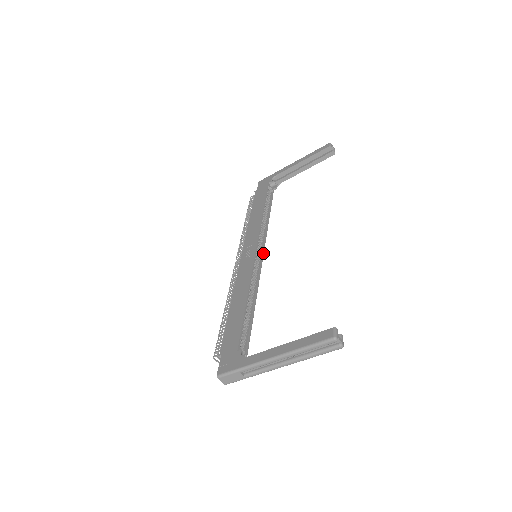
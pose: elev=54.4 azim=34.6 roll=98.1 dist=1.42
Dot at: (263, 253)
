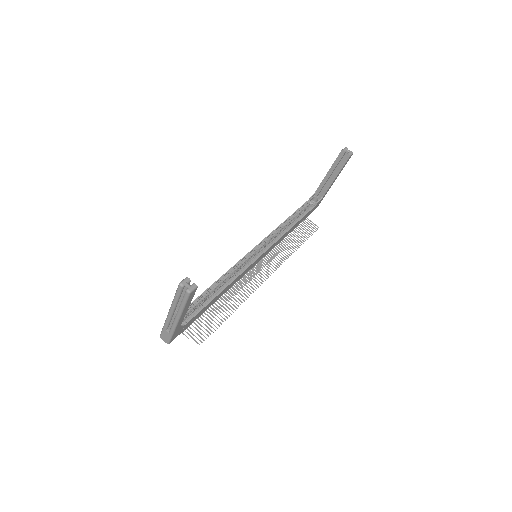
Dot at: (263, 253)
